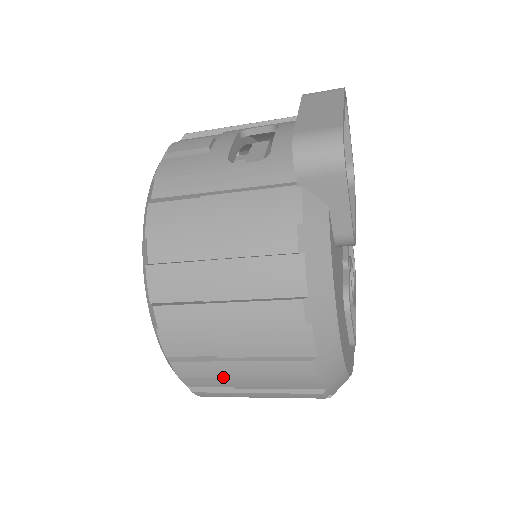
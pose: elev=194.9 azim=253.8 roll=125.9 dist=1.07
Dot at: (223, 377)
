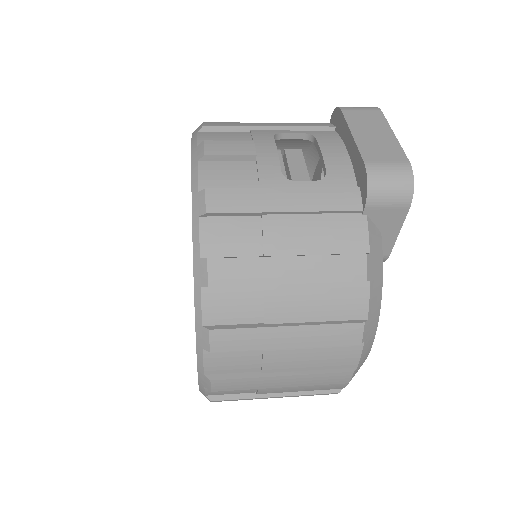
Dot at: occluded
